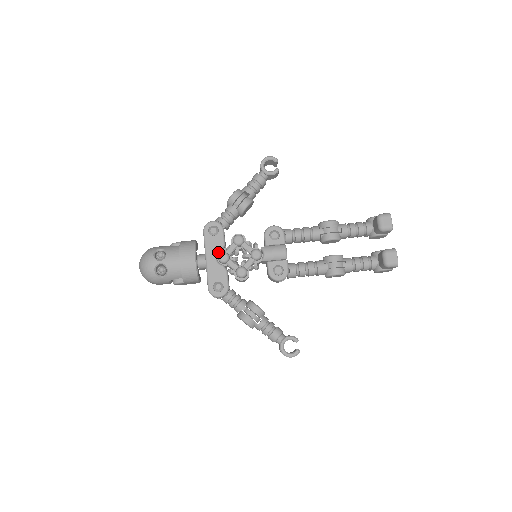
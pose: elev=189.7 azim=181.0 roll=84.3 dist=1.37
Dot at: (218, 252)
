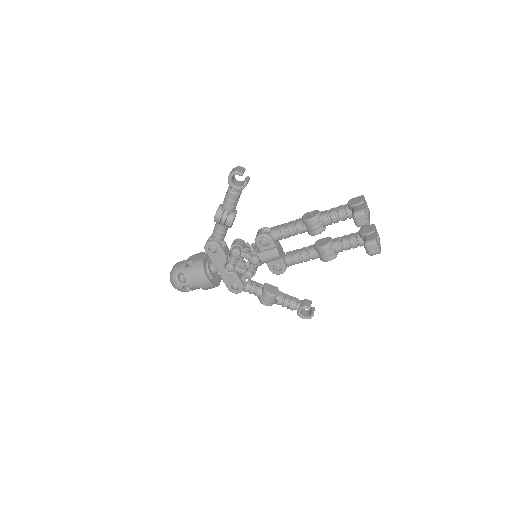
Dot at: (224, 264)
